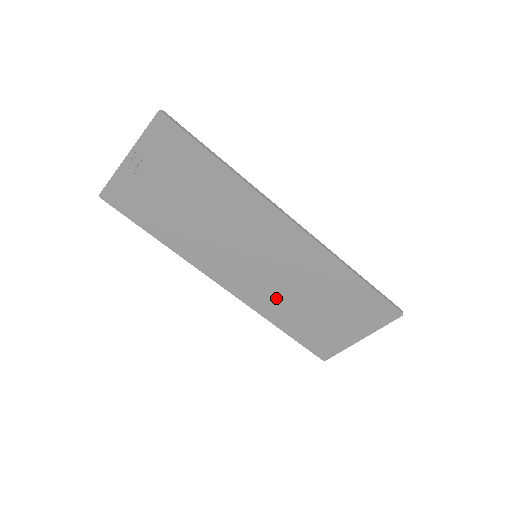
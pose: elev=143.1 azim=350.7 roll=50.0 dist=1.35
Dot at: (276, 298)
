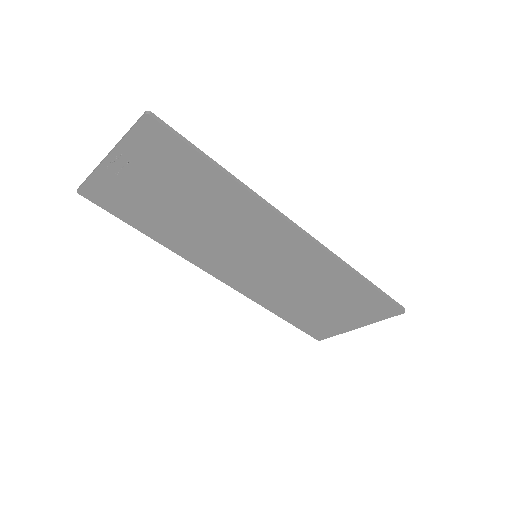
Dot at: (275, 291)
